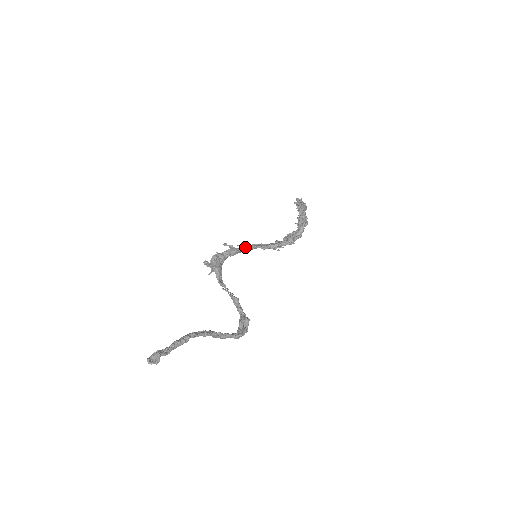
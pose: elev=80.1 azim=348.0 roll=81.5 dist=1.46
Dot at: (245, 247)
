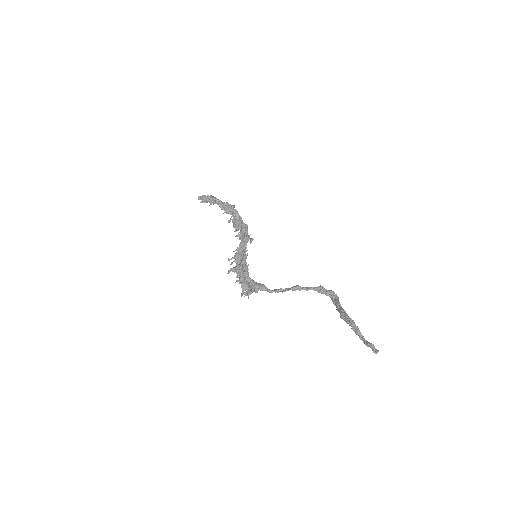
Dot at: occluded
